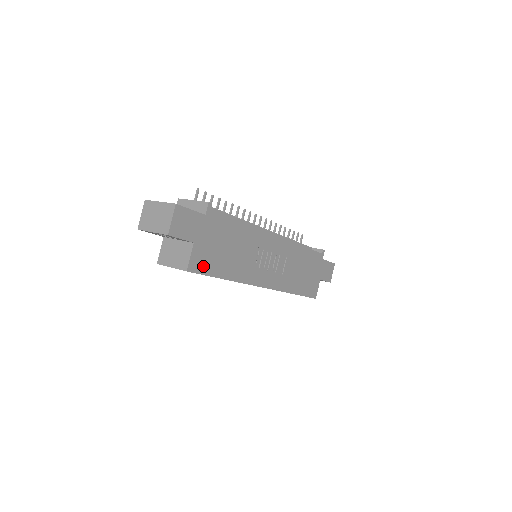
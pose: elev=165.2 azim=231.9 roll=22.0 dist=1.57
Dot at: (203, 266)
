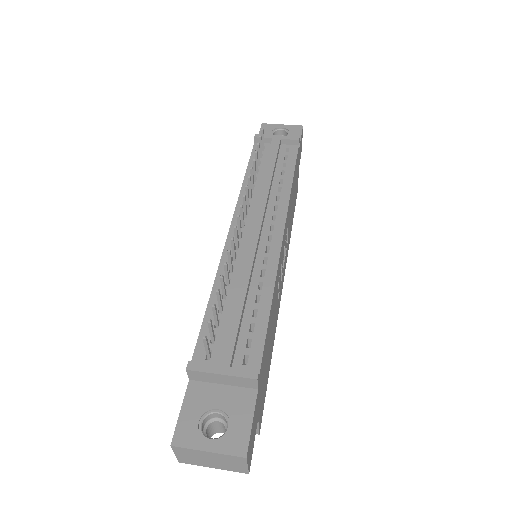
Dot at: (263, 401)
